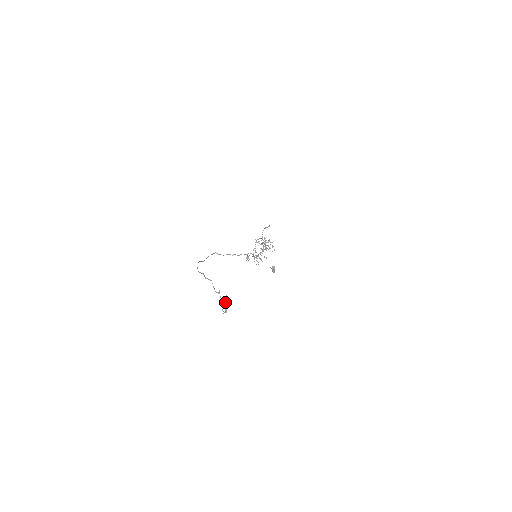
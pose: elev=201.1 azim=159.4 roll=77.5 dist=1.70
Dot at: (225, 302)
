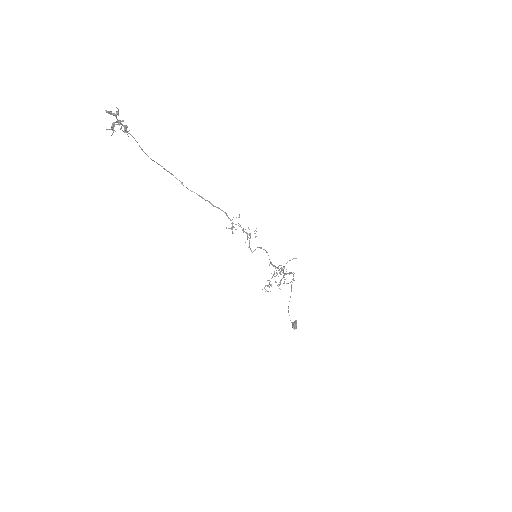
Dot at: (118, 122)
